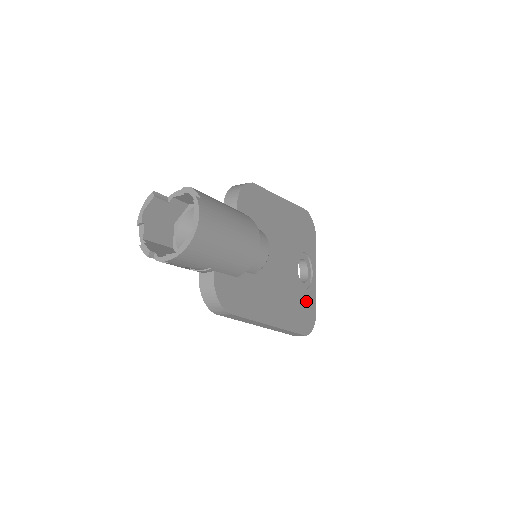
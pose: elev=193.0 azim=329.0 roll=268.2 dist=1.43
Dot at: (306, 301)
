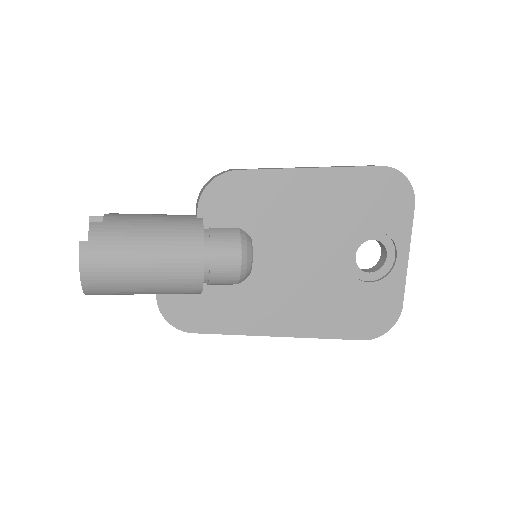
Dot at: (373, 297)
